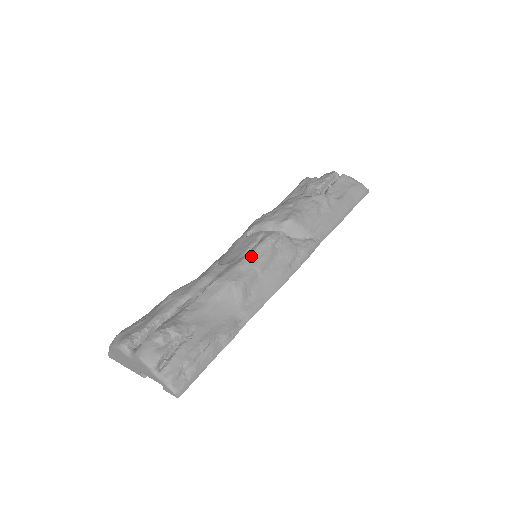
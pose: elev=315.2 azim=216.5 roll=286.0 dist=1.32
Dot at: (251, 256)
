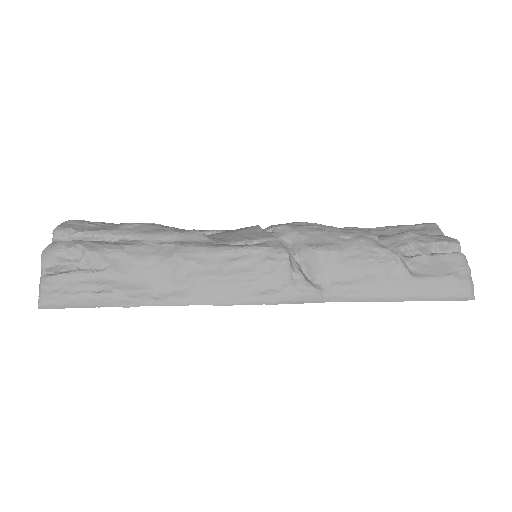
Dot at: (228, 250)
